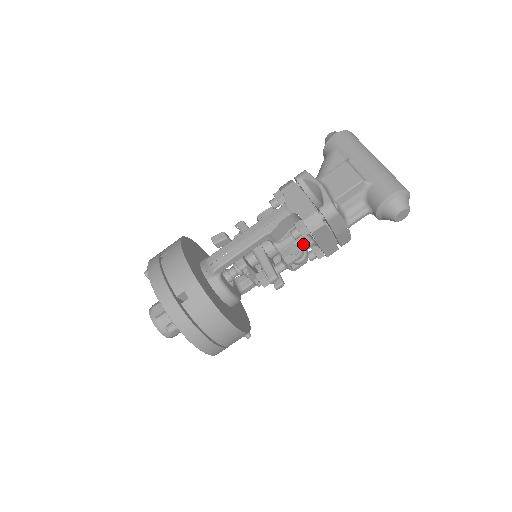
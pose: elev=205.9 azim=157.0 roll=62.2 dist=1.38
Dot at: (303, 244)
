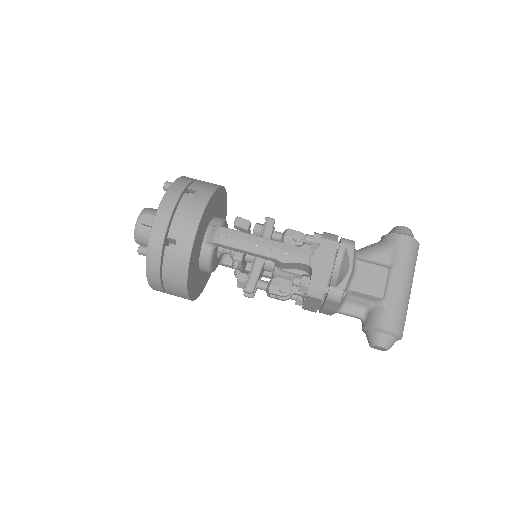
Dot at: (295, 288)
